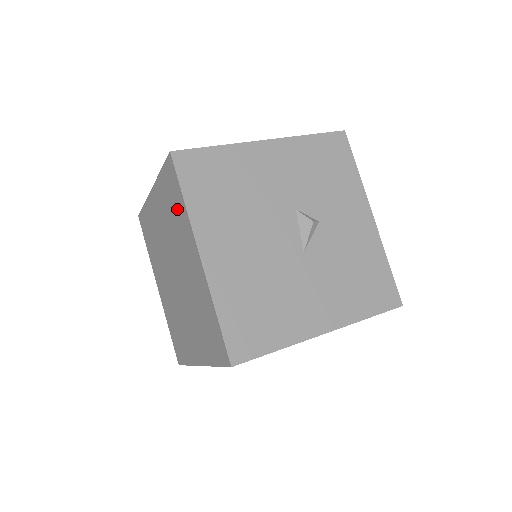
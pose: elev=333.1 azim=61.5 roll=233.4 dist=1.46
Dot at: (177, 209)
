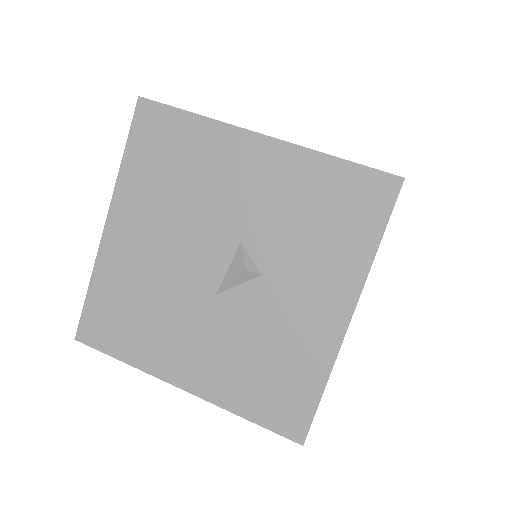
Dot at: occluded
